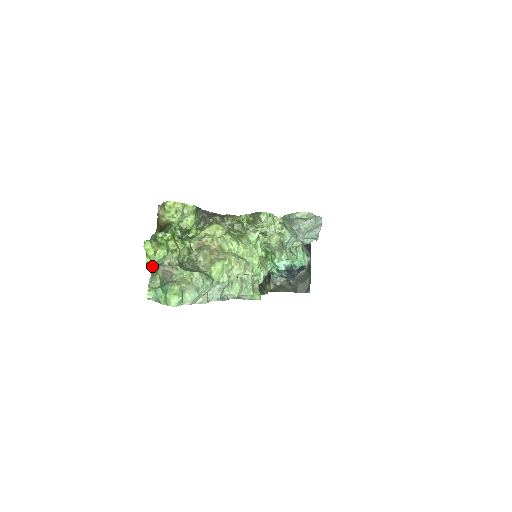
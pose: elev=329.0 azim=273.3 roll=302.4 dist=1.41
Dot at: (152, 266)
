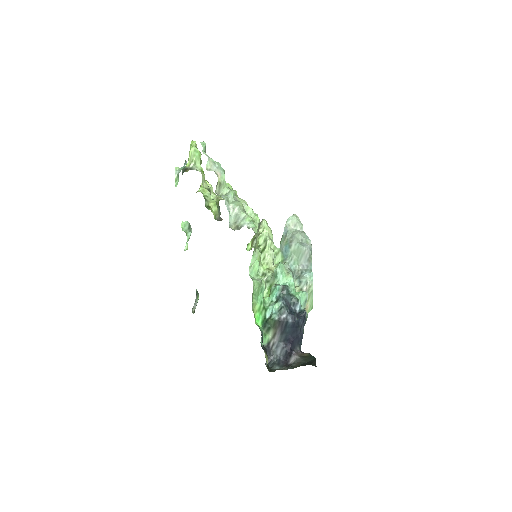
Dot at: (186, 168)
